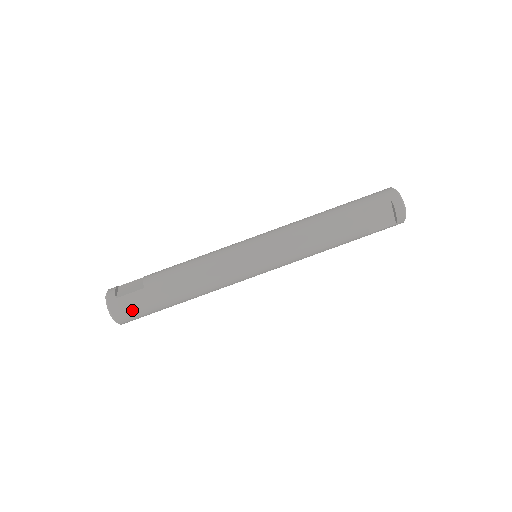
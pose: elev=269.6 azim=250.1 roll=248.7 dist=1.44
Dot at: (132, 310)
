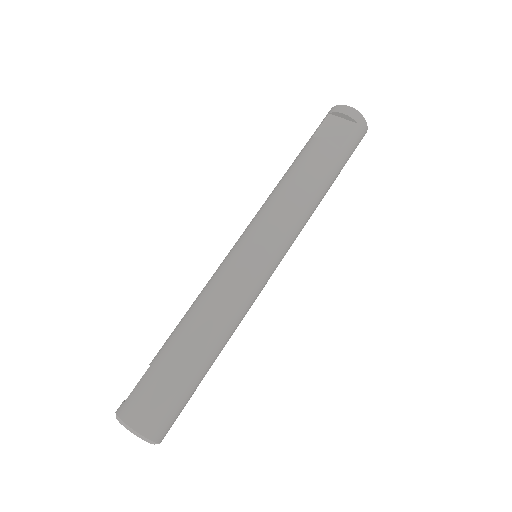
Dot at: (146, 400)
